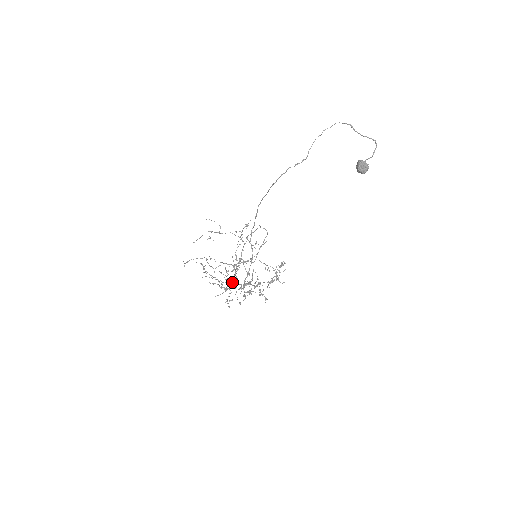
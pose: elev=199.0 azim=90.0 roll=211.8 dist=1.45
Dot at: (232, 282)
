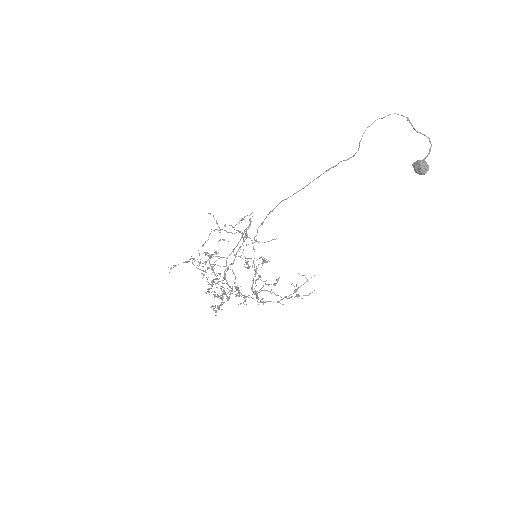
Dot at: occluded
